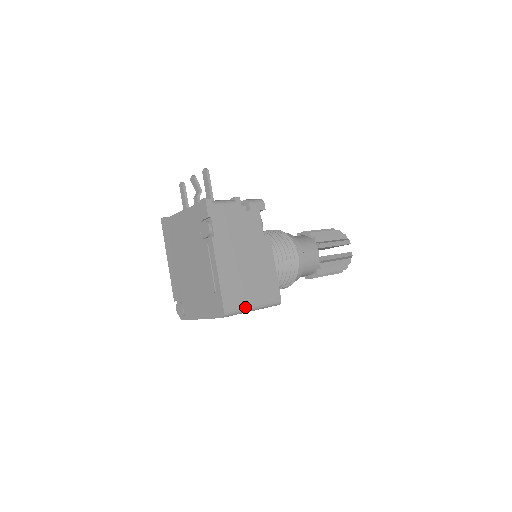
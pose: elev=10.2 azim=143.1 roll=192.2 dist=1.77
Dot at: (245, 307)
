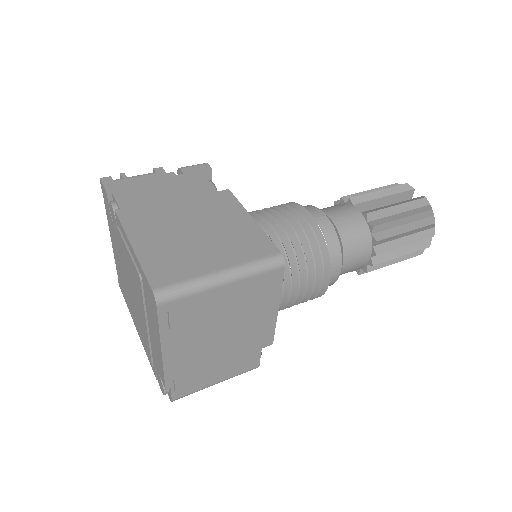
Dot at: (200, 276)
